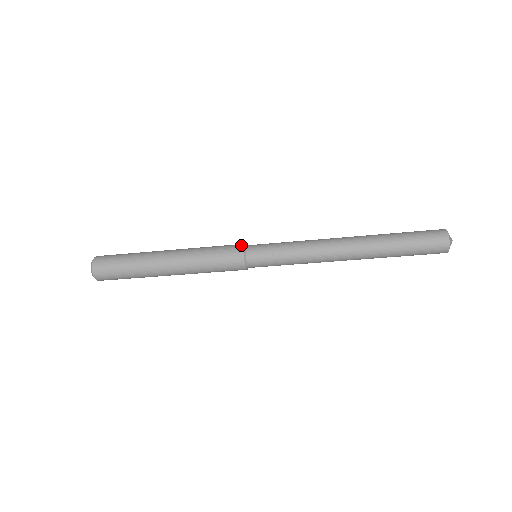
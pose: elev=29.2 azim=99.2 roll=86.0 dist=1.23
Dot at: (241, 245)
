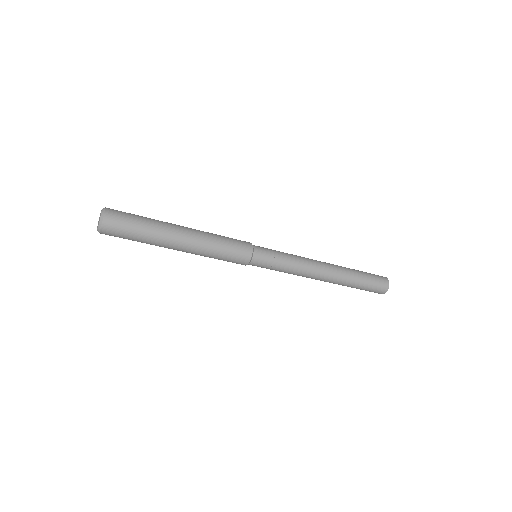
Dot at: (249, 242)
